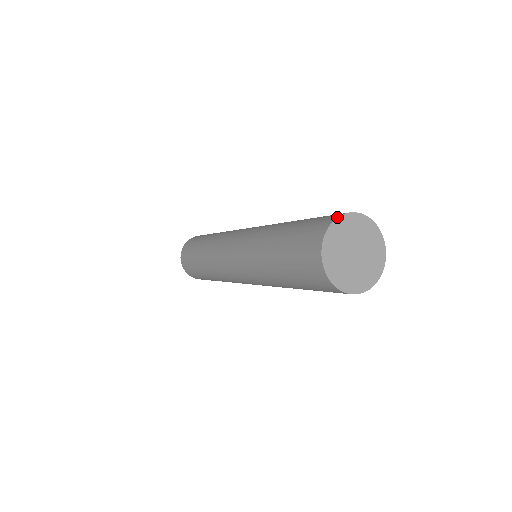
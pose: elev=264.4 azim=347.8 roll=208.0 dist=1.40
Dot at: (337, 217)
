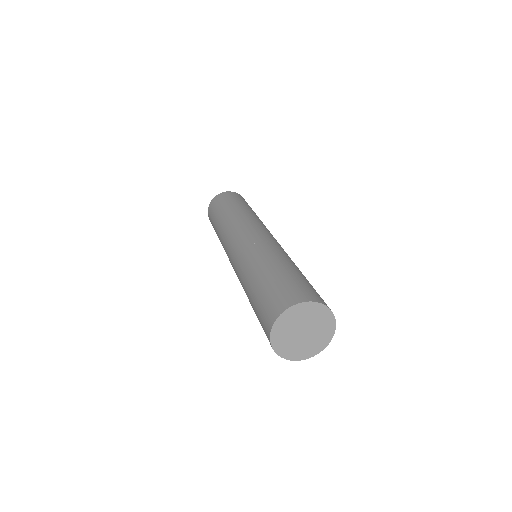
Dot at: (276, 319)
